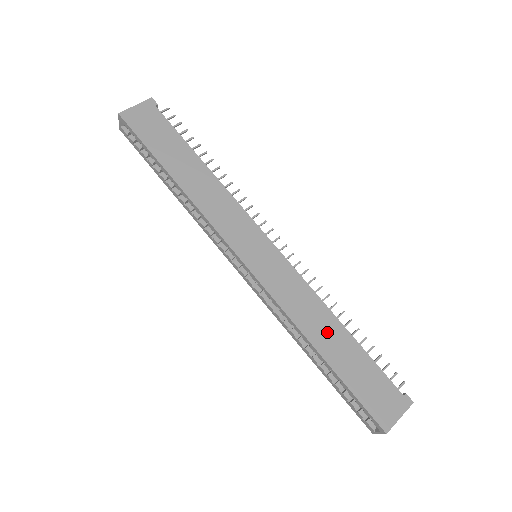
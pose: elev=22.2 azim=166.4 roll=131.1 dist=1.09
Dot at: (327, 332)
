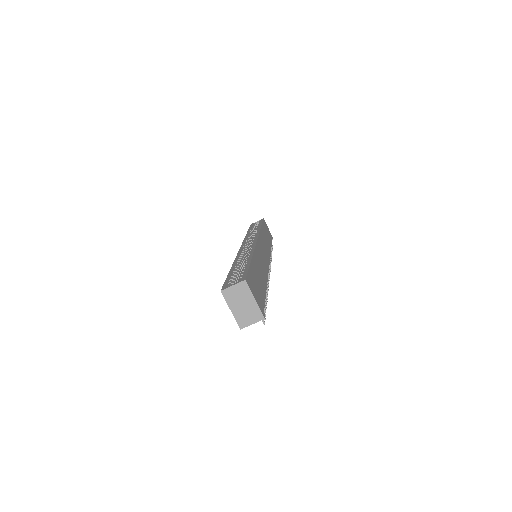
Dot at: (260, 271)
